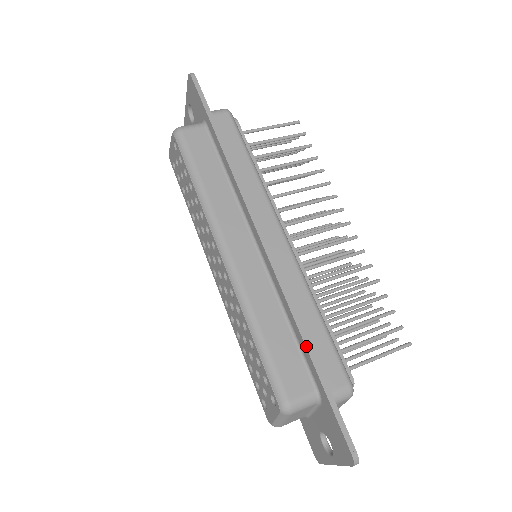
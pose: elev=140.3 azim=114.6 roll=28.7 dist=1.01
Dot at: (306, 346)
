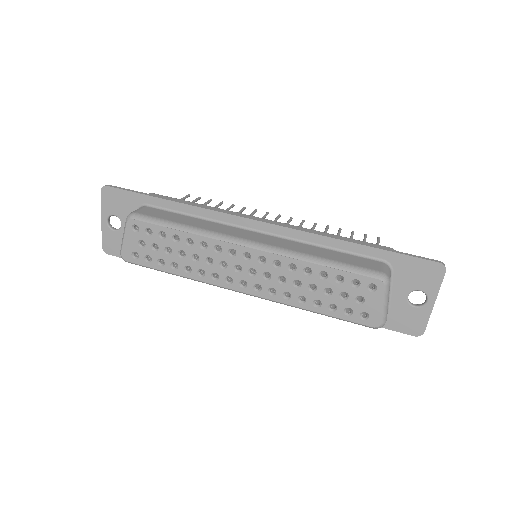
Dot at: (353, 242)
